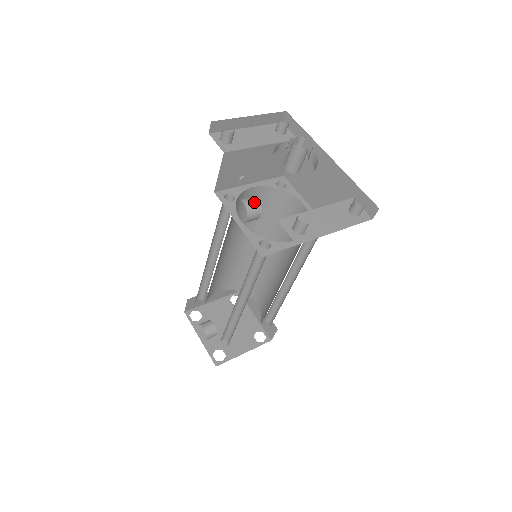
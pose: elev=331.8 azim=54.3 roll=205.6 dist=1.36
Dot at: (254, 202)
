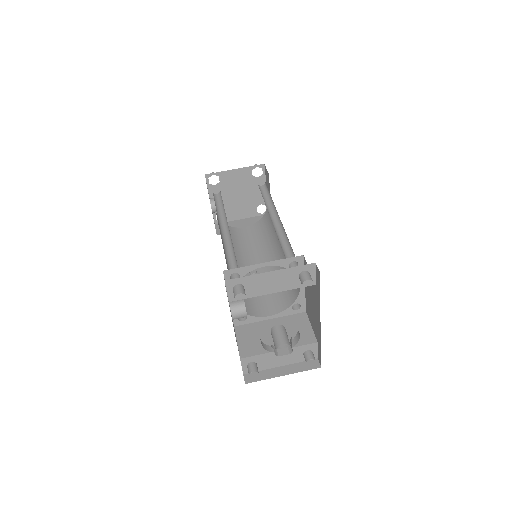
Dot at: (242, 316)
